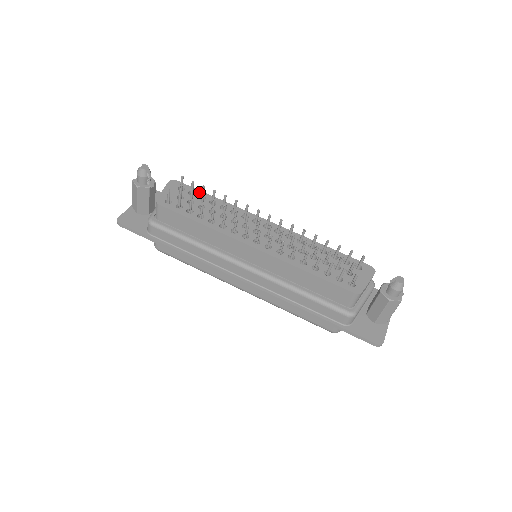
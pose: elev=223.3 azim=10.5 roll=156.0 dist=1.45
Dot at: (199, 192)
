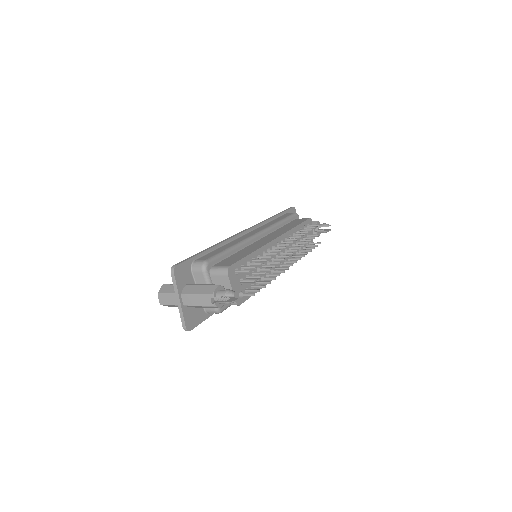
Dot at: (244, 261)
